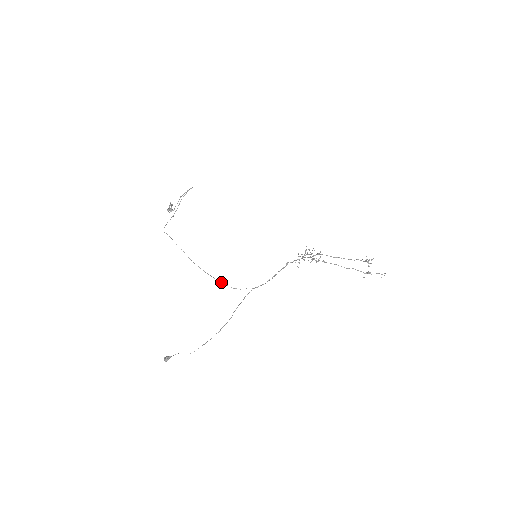
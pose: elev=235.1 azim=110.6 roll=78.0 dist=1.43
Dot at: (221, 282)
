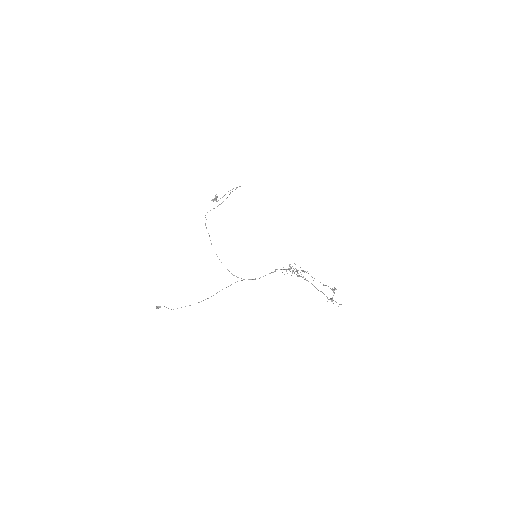
Dot at: occluded
